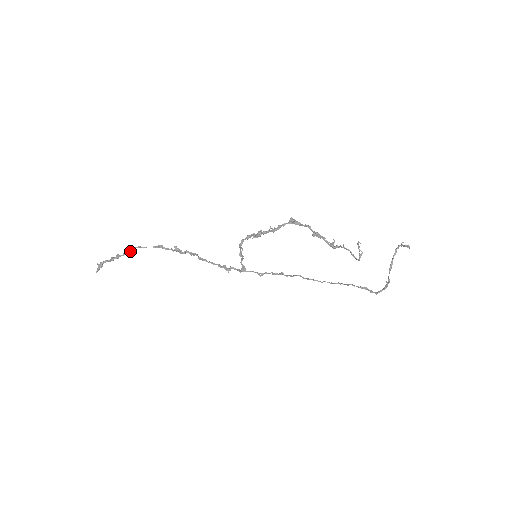
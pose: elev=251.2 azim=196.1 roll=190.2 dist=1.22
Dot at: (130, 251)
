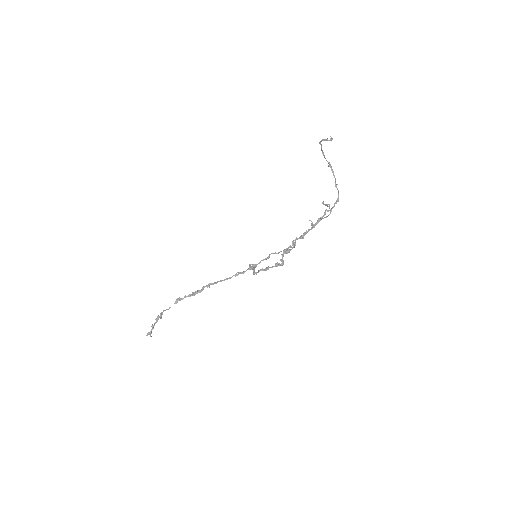
Dot at: (161, 317)
